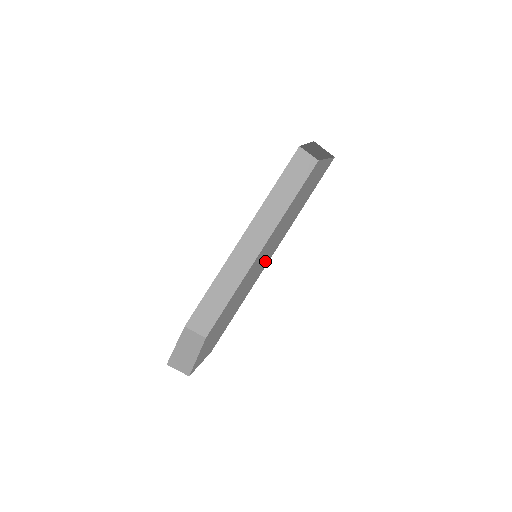
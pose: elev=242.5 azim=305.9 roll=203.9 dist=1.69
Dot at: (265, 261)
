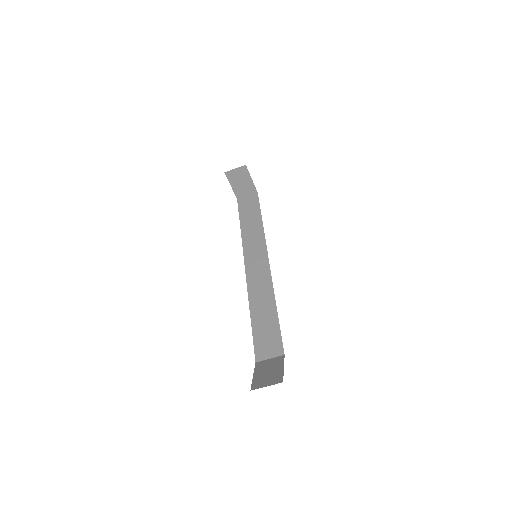
Dot at: occluded
